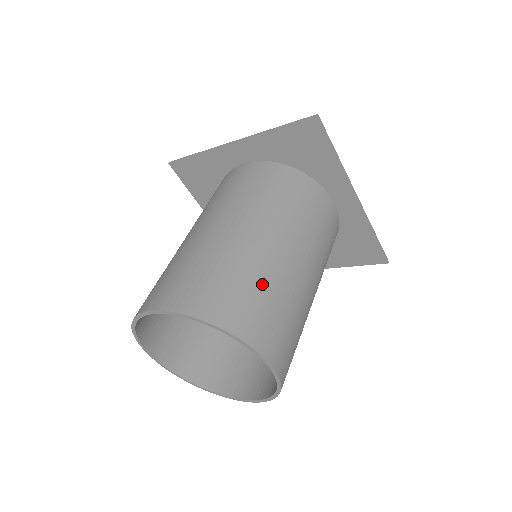
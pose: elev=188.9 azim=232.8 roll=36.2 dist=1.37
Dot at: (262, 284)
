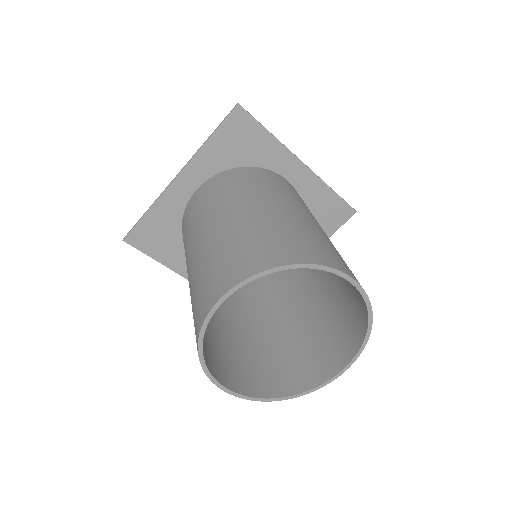
Dot at: (293, 229)
